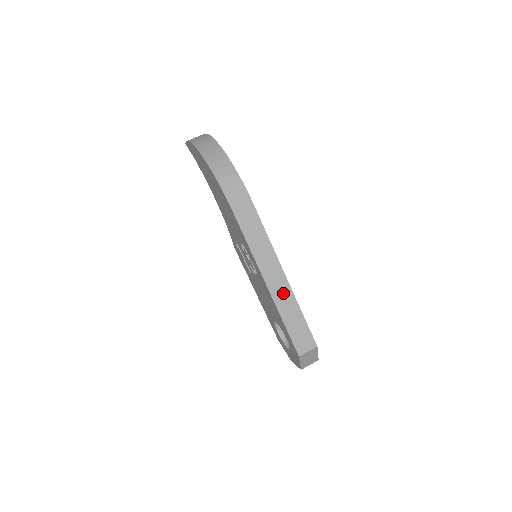
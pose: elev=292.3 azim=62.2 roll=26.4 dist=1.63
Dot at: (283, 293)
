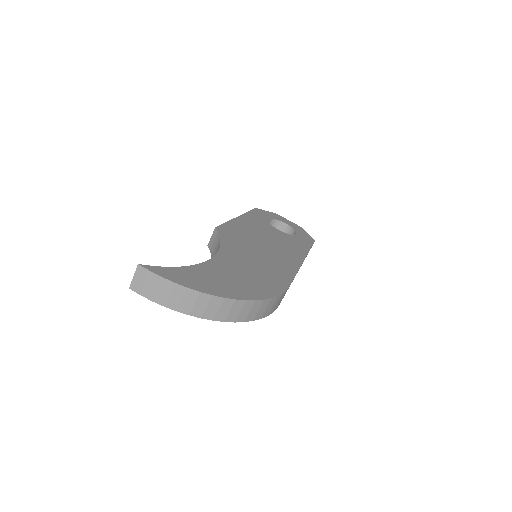
Dot at: occluded
